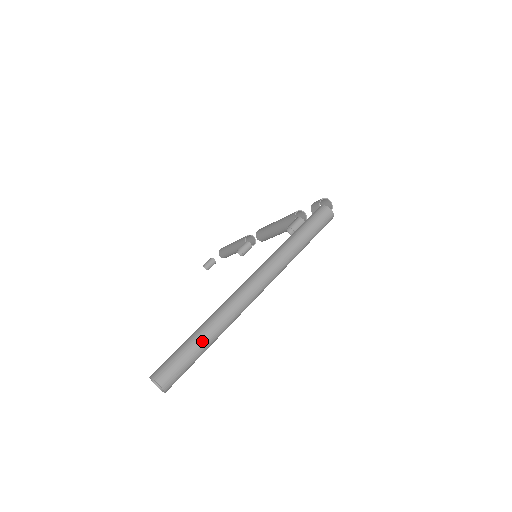
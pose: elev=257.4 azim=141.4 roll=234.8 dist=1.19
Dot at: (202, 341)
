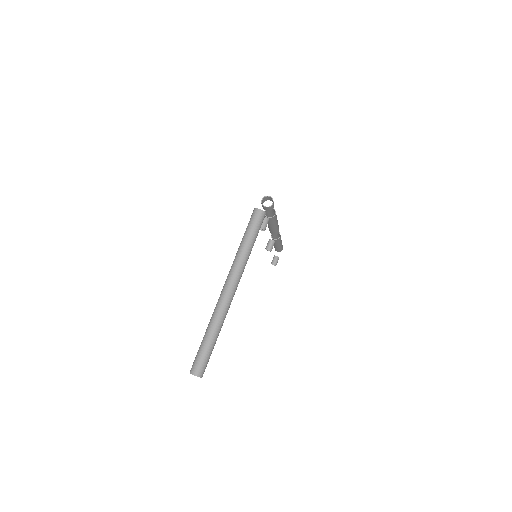
Dot at: (207, 340)
